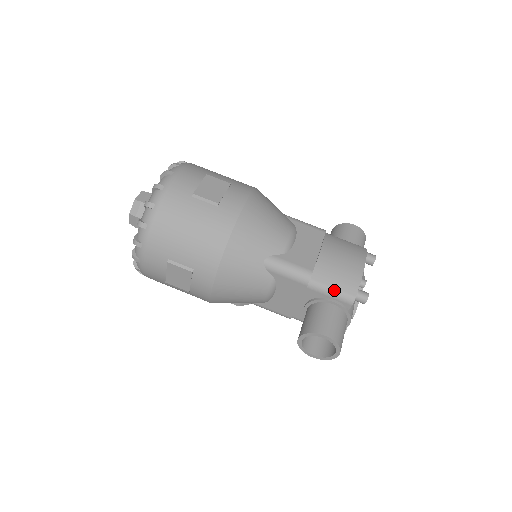
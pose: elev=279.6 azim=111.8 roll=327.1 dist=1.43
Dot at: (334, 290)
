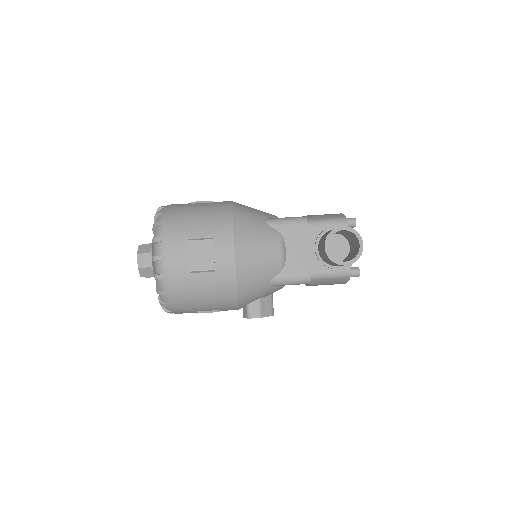
Dot at: (328, 220)
